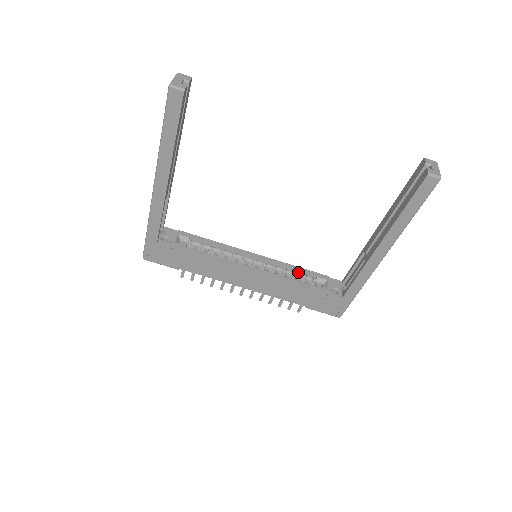
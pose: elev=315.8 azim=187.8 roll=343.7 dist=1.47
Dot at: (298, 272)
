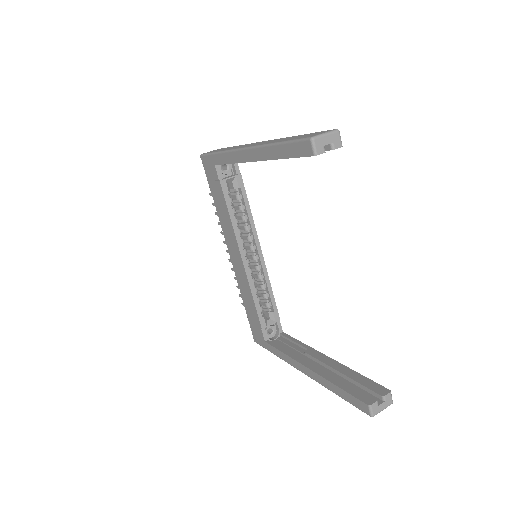
Dot at: (268, 294)
